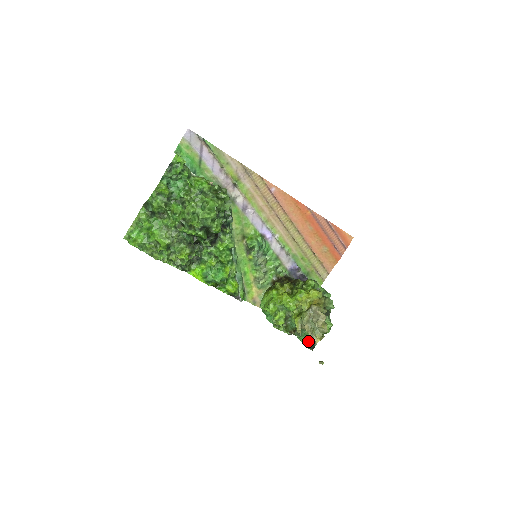
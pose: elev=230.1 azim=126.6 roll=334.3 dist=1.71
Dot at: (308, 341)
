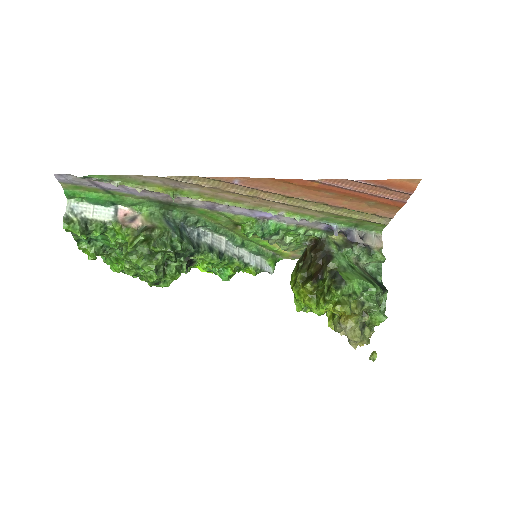
Dot at: occluded
